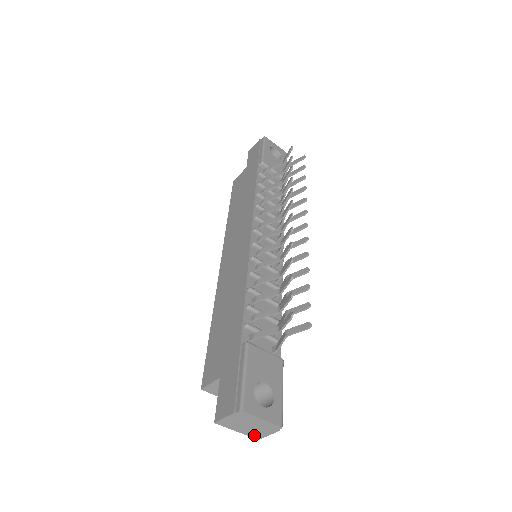
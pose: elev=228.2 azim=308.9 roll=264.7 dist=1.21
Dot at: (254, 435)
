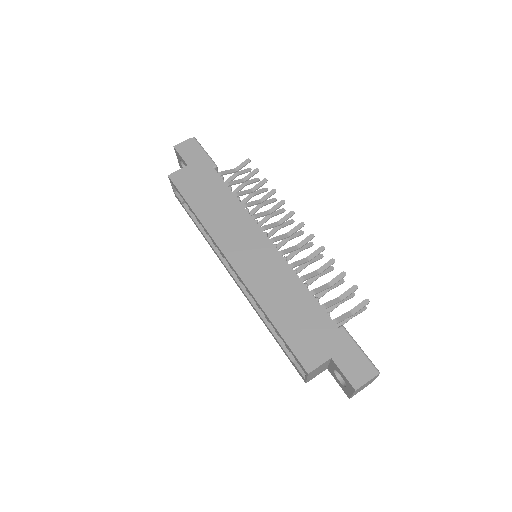
Dot at: occluded
